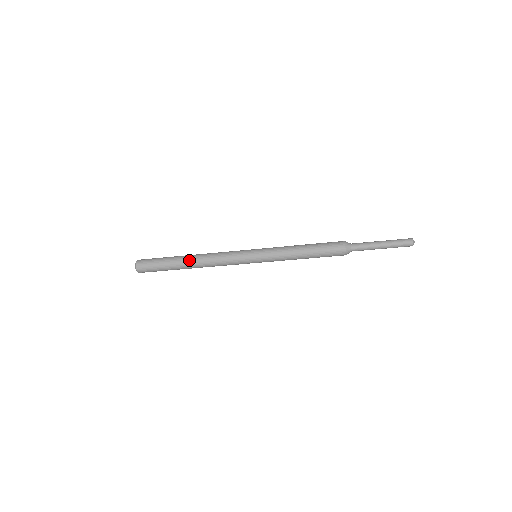
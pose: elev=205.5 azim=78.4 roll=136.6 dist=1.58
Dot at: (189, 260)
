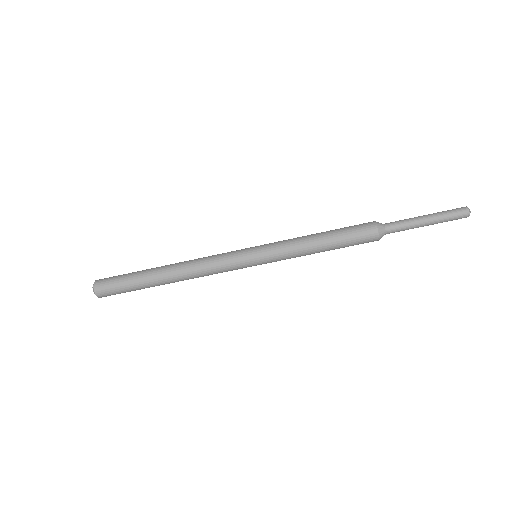
Dot at: (166, 266)
